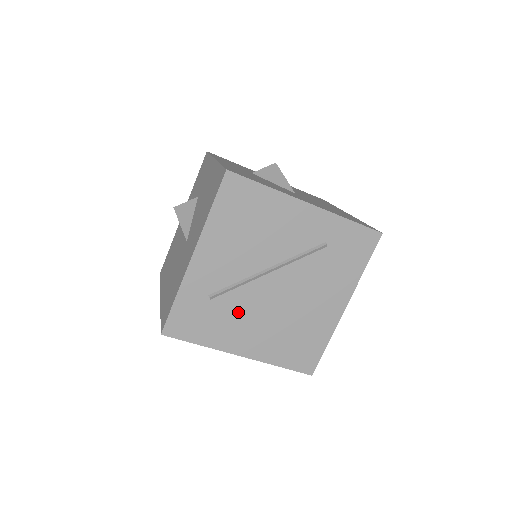
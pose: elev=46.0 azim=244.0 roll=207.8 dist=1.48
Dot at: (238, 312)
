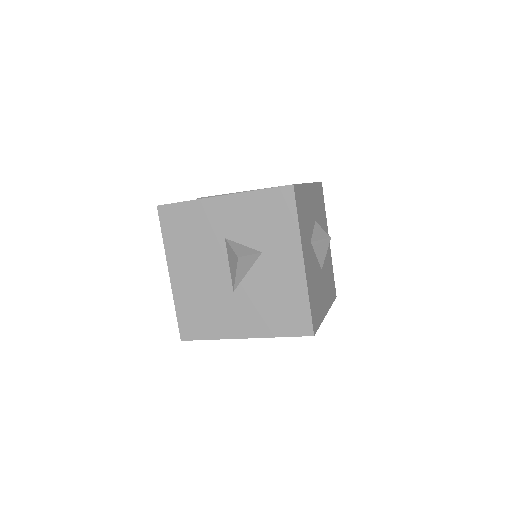
Dot at: occluded
